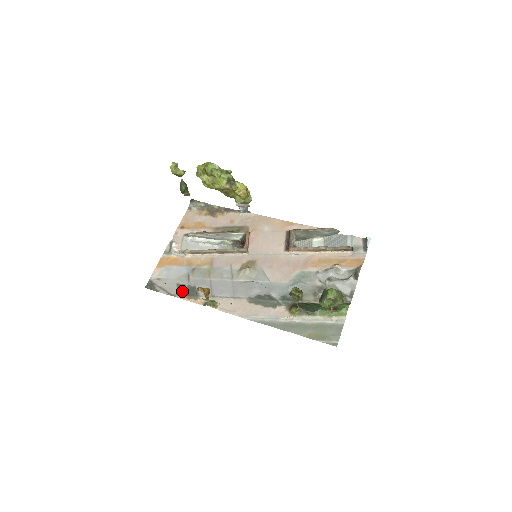
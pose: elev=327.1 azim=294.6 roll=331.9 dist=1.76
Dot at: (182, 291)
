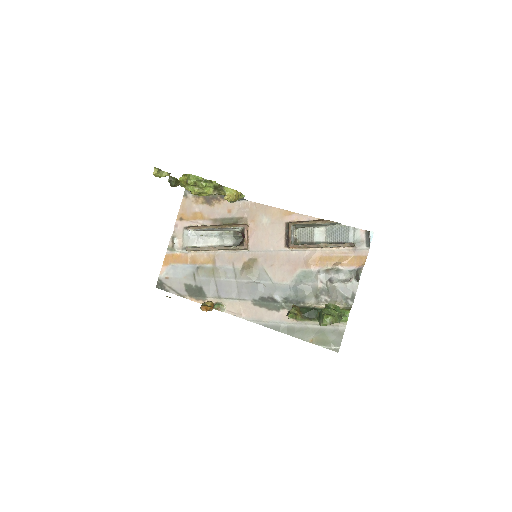
Dot at: (190, 292)
